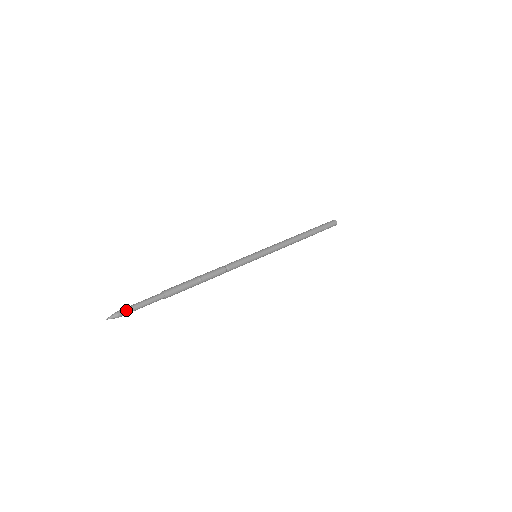
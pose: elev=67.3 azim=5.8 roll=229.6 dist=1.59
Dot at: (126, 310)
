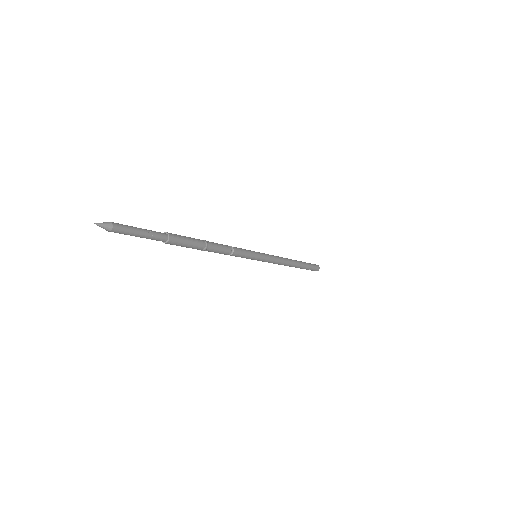
Dot at: (123, 230)
